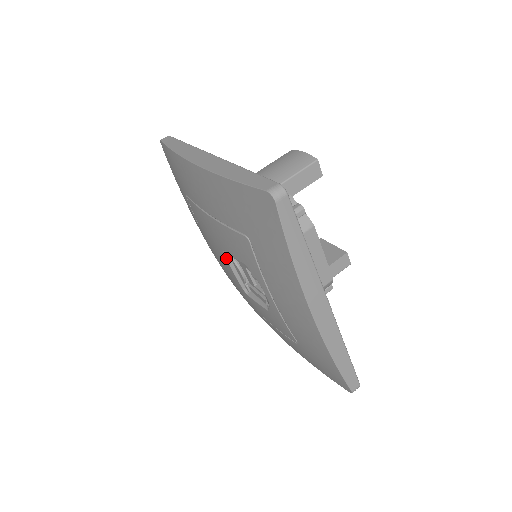
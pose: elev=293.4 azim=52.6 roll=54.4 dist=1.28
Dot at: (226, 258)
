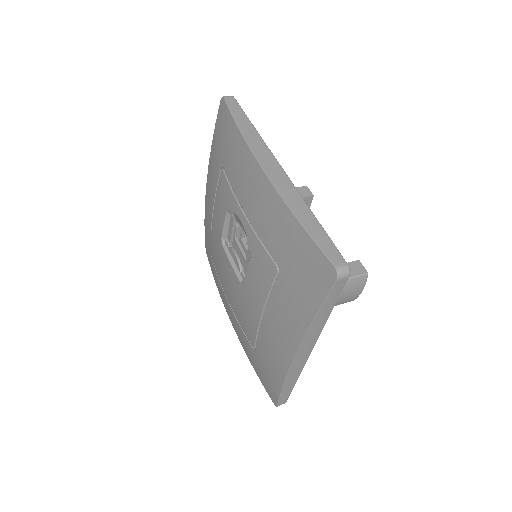
Dot at: (224, 250)
